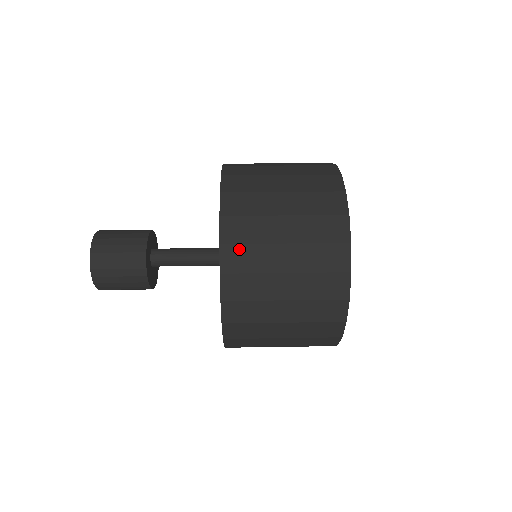
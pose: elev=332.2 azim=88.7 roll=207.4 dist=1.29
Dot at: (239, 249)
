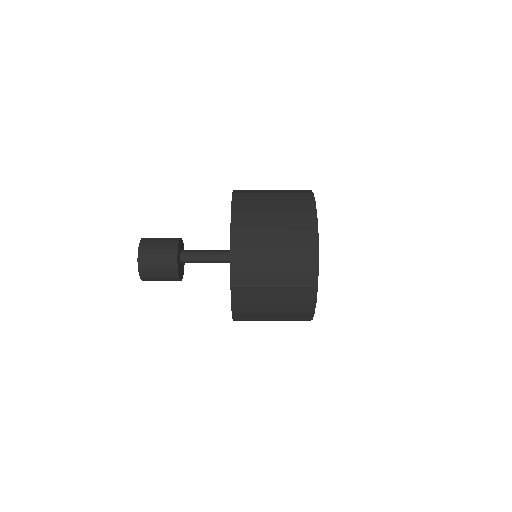
Dot at: (245, 190)
